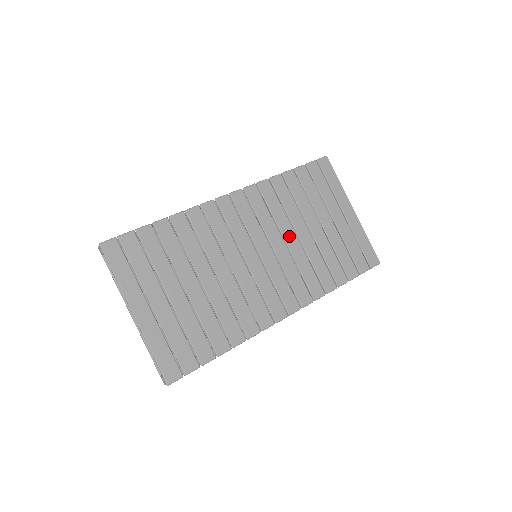
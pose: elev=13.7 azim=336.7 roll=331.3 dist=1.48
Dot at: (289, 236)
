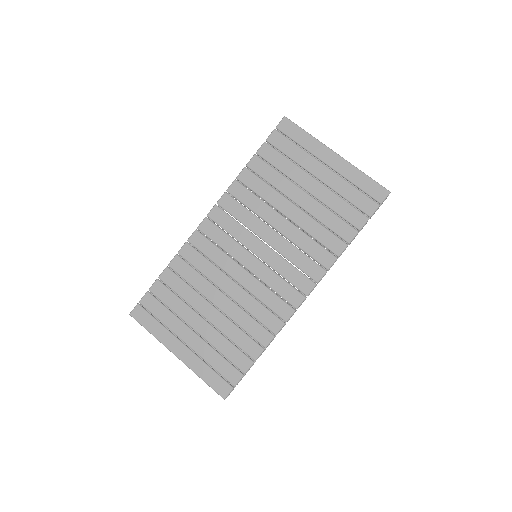
Dot at: (277, 222)
